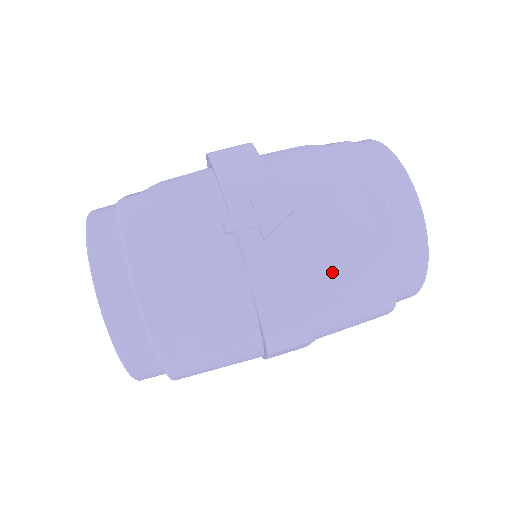
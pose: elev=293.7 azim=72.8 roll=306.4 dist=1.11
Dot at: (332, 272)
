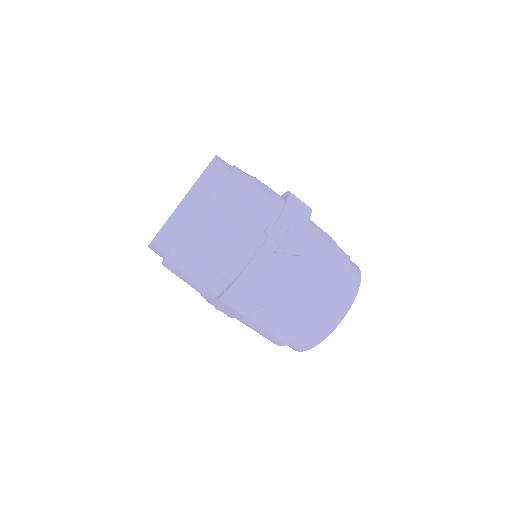
Dot at: (284, 297)
